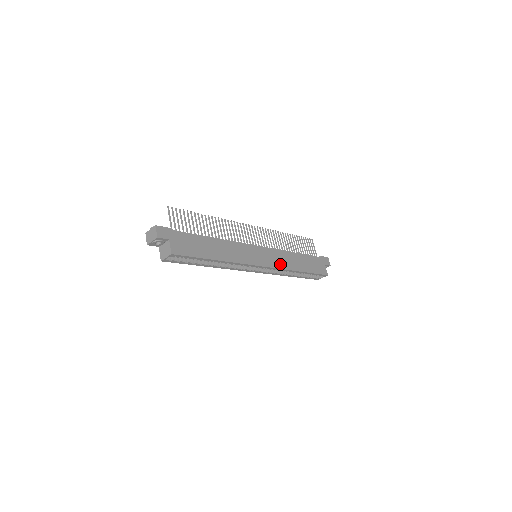
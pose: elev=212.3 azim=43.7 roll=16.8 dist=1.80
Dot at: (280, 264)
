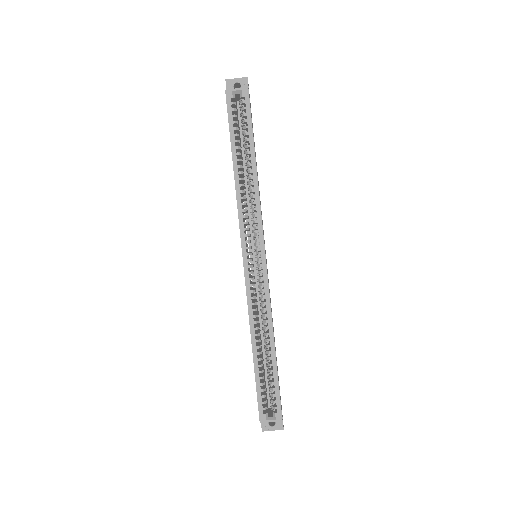
Dot at: occluded
